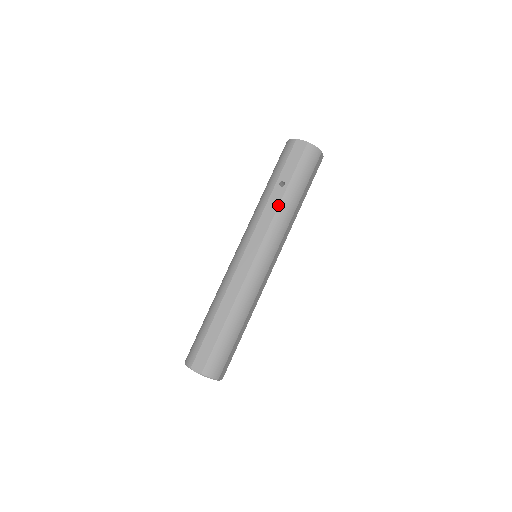
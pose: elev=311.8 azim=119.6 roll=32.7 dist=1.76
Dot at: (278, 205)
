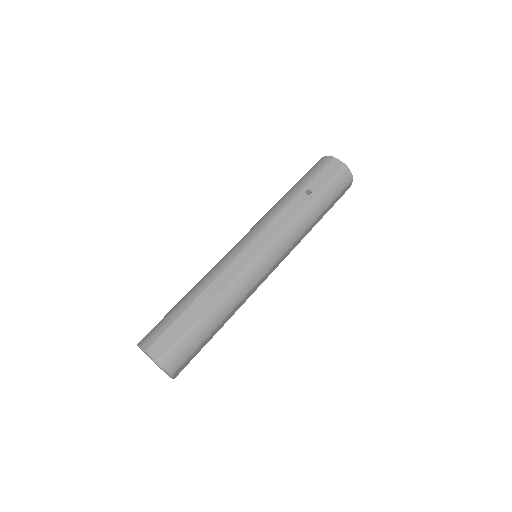
Dot at: (299, 210)
